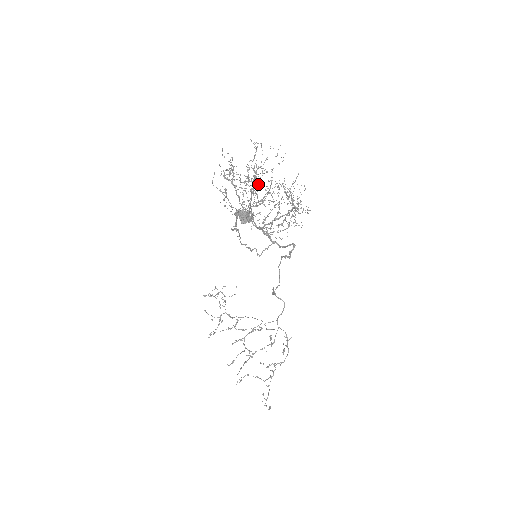
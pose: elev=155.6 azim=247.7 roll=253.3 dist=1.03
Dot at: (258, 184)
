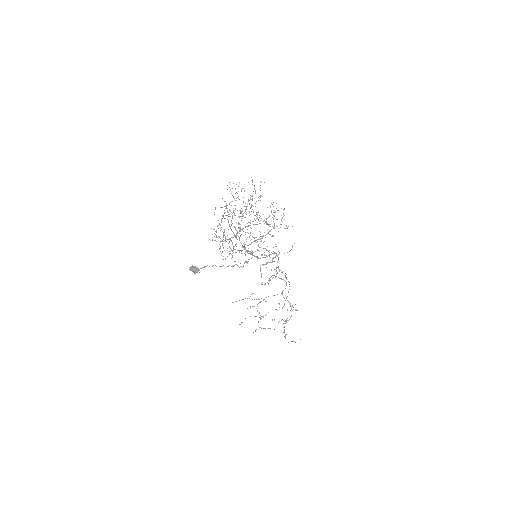
Dot at: (255, 206)
